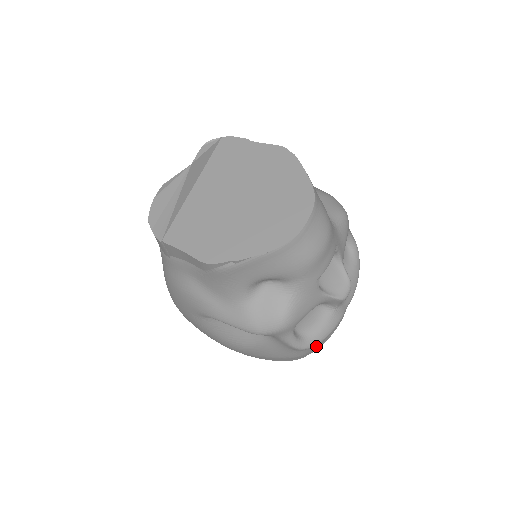
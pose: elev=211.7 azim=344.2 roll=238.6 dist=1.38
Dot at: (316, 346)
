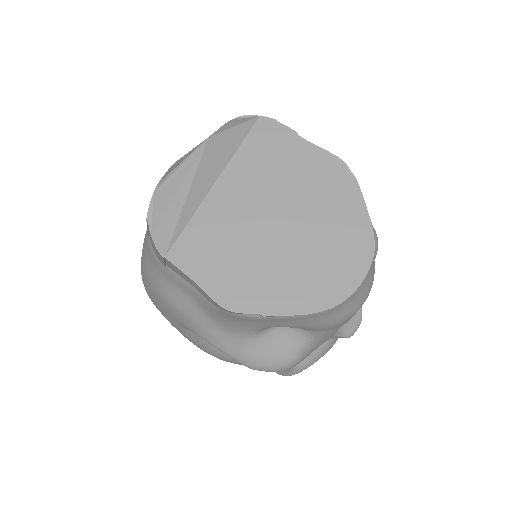
Dot at: occluded
